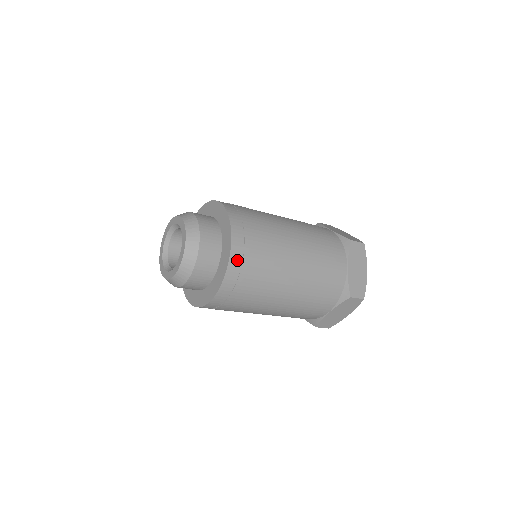
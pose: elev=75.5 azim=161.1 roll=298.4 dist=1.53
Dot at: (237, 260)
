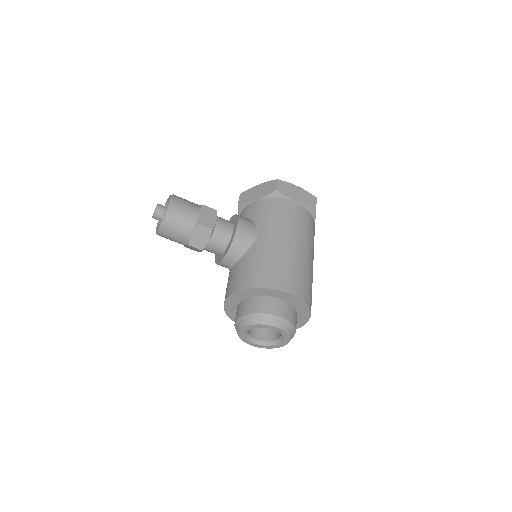
Dot at: occluded
